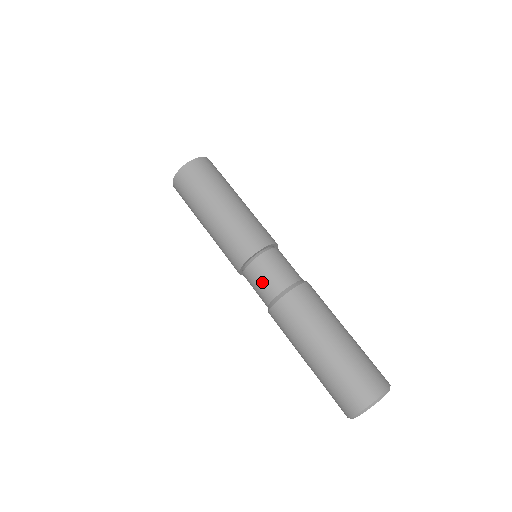
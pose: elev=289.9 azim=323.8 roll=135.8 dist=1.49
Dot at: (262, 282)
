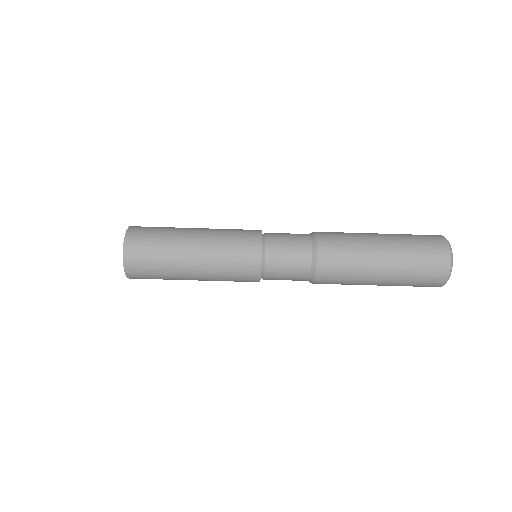
Dot at: occluded
